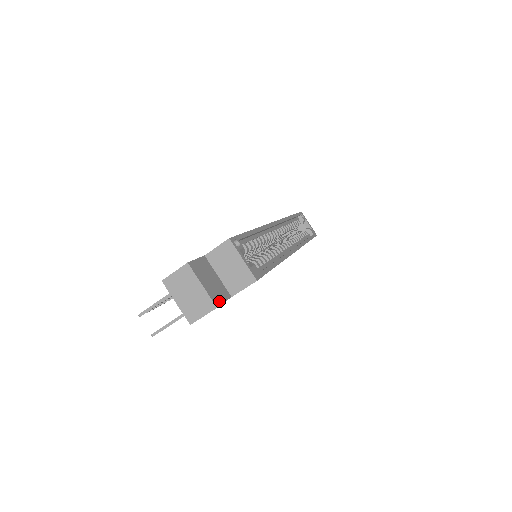
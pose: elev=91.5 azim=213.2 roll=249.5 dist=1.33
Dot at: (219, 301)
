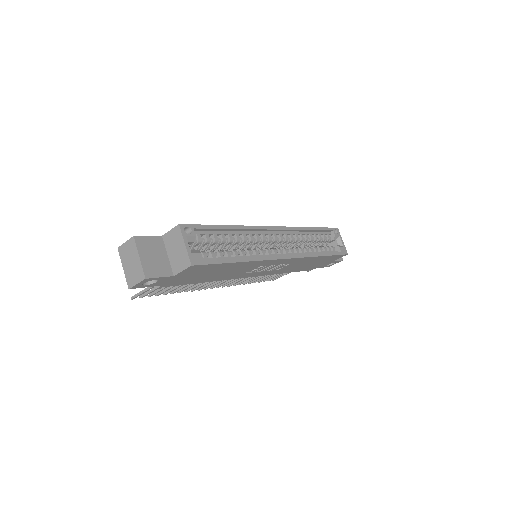
Dot at: (153, 274)
